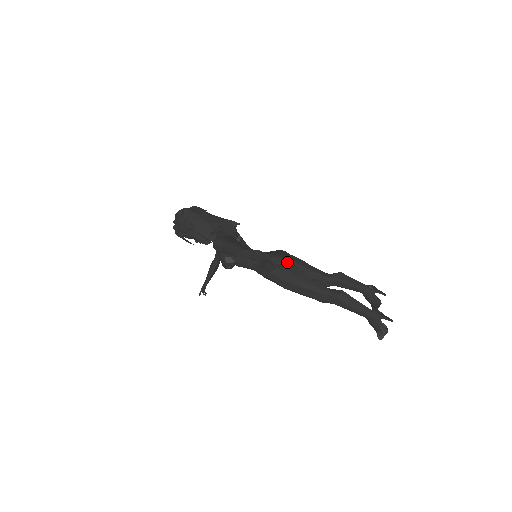
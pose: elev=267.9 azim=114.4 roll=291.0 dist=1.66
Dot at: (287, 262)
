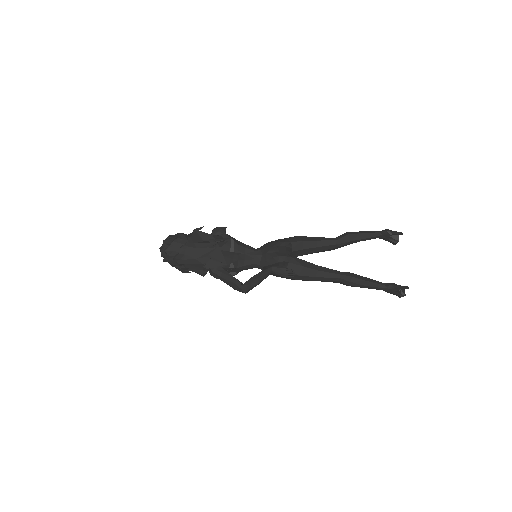
Dot at: (289, 270)
